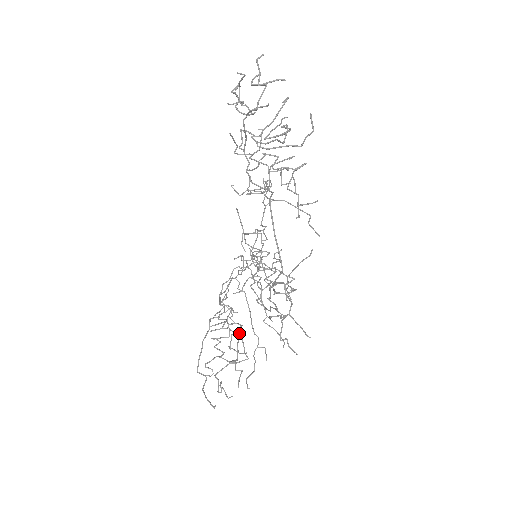
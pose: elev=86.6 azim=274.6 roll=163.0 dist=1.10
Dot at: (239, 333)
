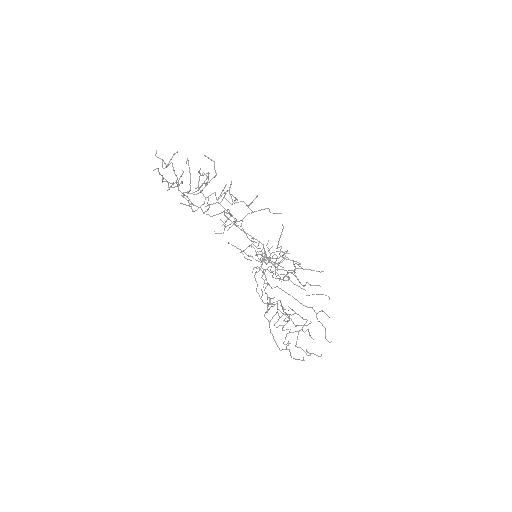
Dot at: (281, 305)
